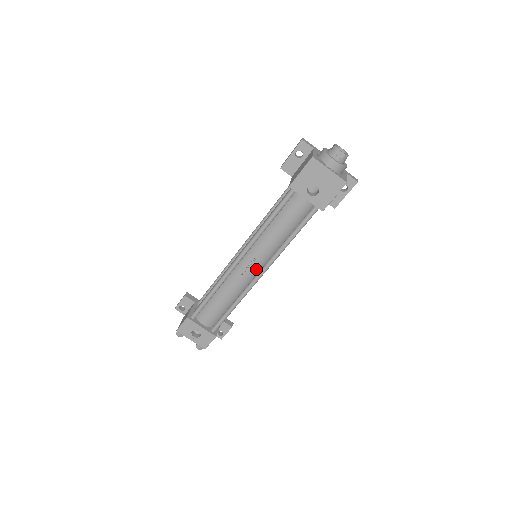
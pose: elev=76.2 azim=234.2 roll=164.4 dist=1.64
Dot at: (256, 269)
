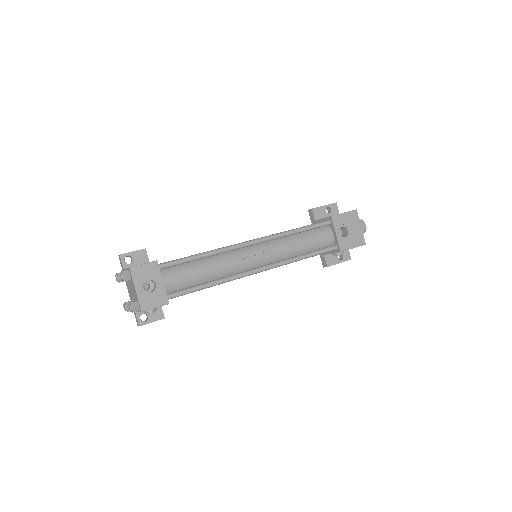
Dot at: (258, 263)
